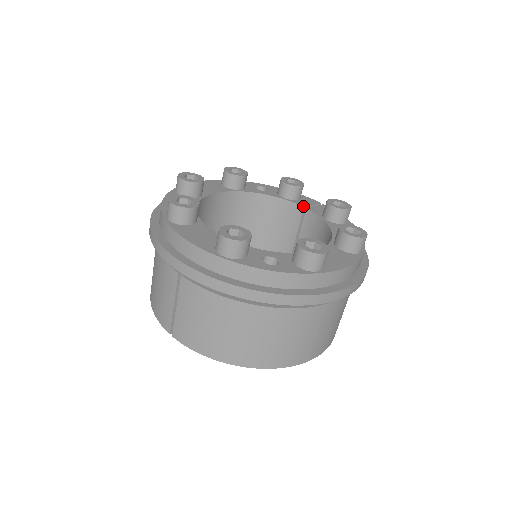
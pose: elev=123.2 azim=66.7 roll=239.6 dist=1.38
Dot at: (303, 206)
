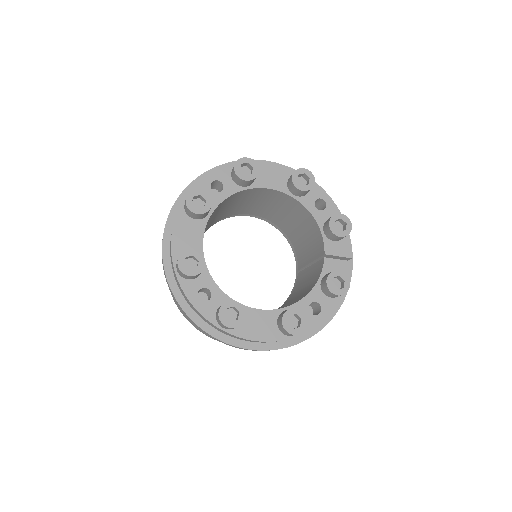
Dot at: (326, 252)
